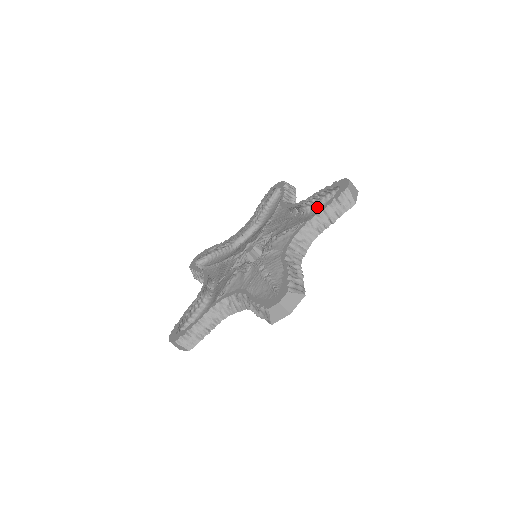
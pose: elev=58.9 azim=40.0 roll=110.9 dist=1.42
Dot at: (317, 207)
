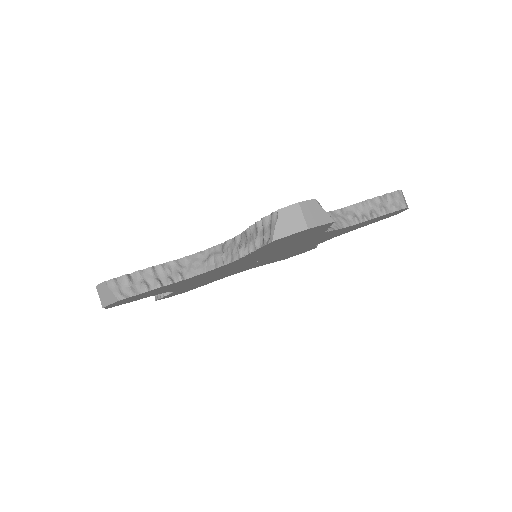
Dot at: occluded
